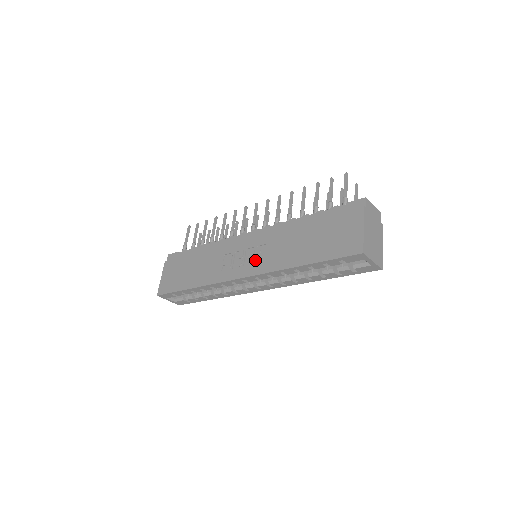
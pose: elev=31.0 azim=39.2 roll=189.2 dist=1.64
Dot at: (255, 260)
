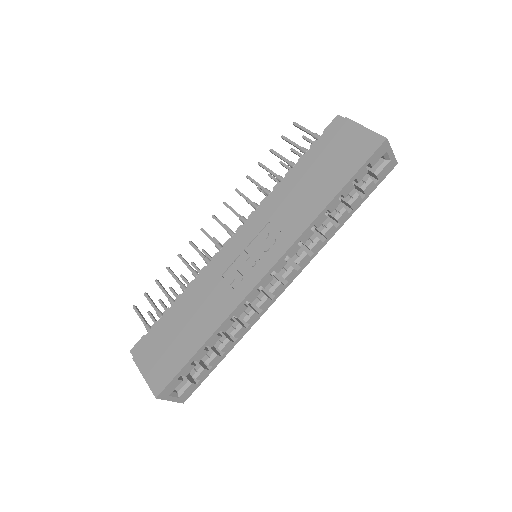
Dot at: (270, 243)
